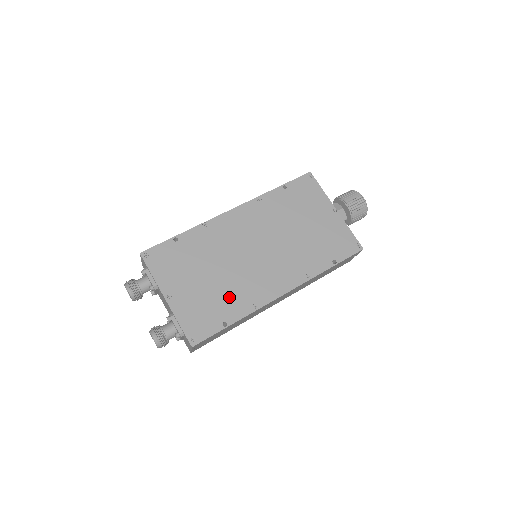
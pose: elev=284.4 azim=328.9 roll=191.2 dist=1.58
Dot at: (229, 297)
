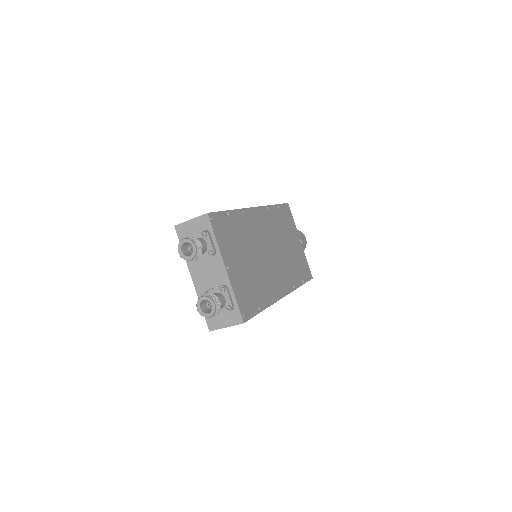
Dot at: (260, 285)
